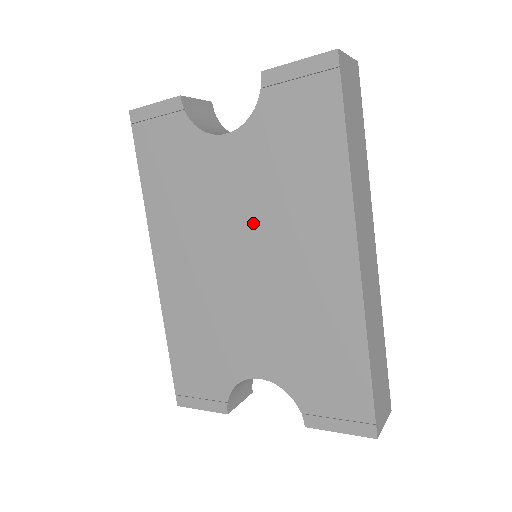
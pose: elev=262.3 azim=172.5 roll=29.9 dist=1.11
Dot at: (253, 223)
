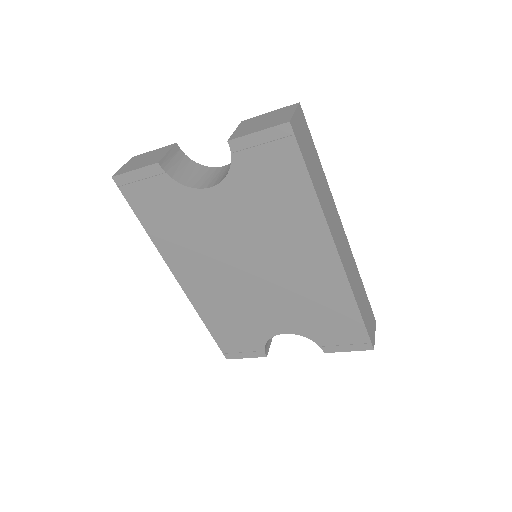
Dot at: (252, 244)
